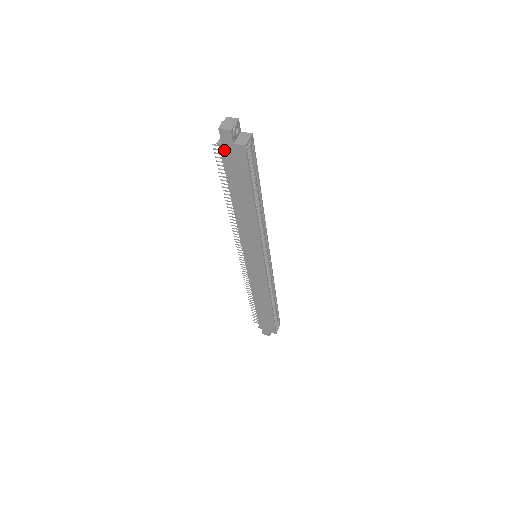
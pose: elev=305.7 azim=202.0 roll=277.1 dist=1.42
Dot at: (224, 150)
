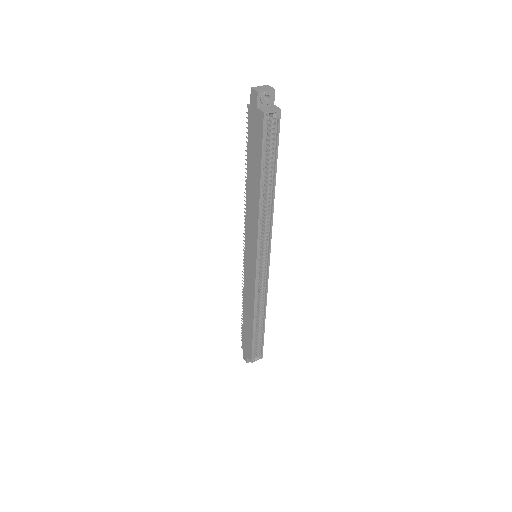
Dot at: (251, 114)
